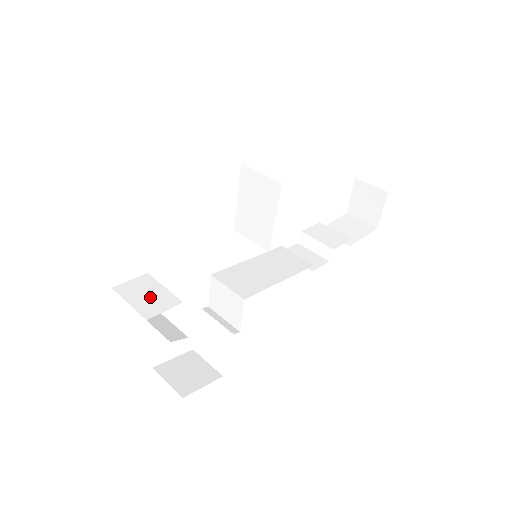
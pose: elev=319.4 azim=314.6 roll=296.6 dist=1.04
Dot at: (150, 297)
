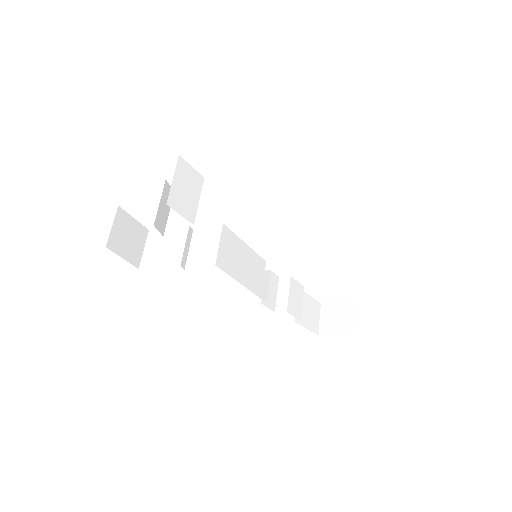
Dot at: (186, 194)
